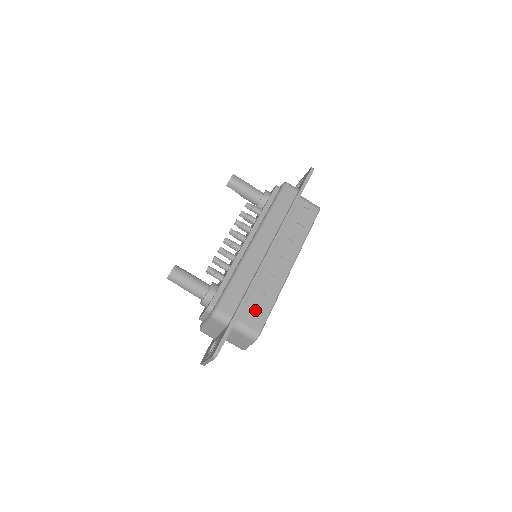
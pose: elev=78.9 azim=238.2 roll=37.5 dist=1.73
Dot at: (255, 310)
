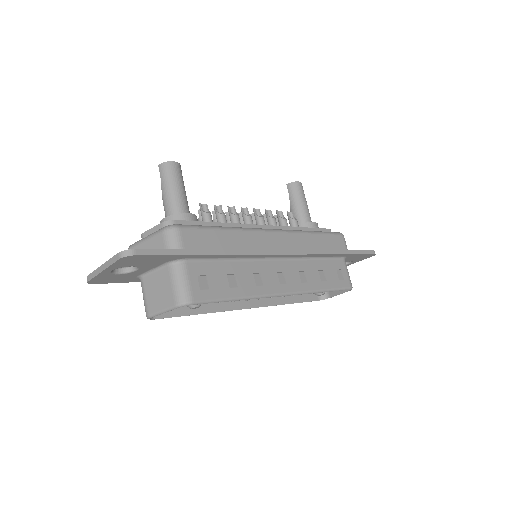
Dot at: (212, 278)
